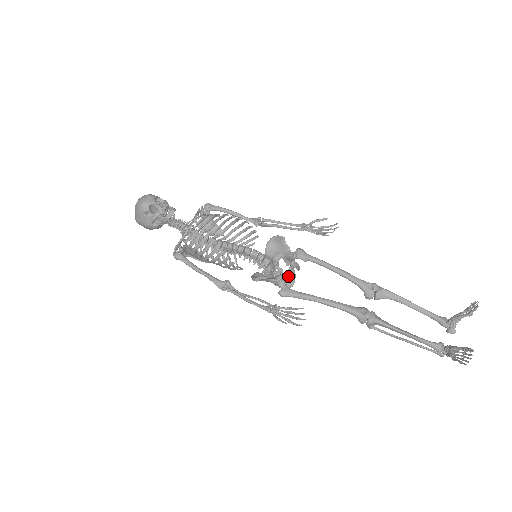
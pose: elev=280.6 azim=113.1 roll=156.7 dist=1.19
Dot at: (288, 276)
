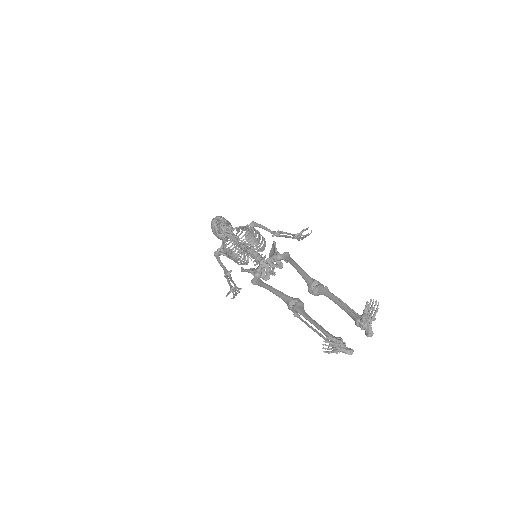
Dot at: occluded
